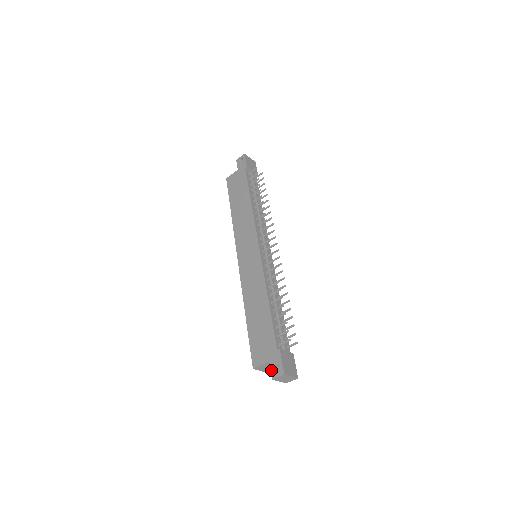
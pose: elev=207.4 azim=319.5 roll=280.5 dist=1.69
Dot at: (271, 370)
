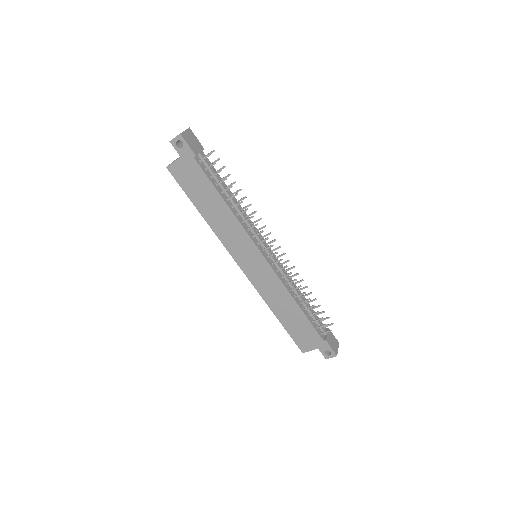
Dot at: (323, 354)
